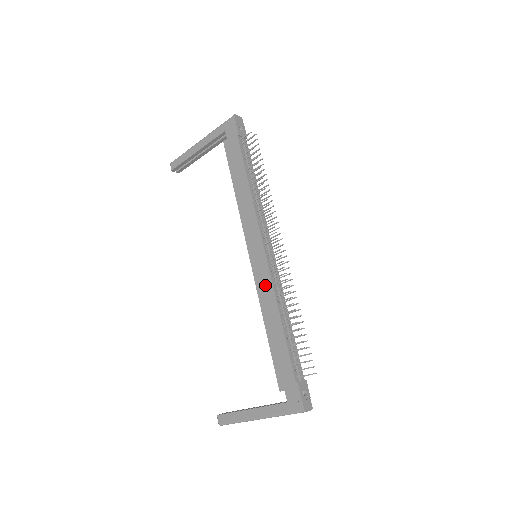
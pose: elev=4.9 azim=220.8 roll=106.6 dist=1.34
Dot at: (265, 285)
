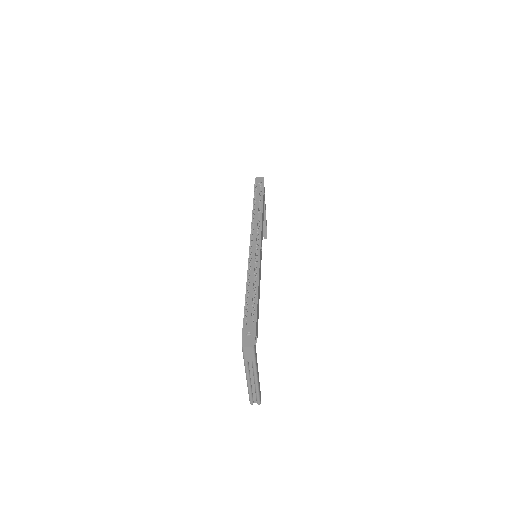
Dot at: occluded
